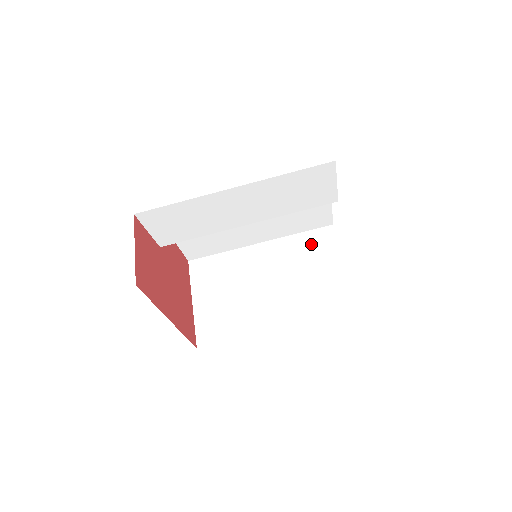
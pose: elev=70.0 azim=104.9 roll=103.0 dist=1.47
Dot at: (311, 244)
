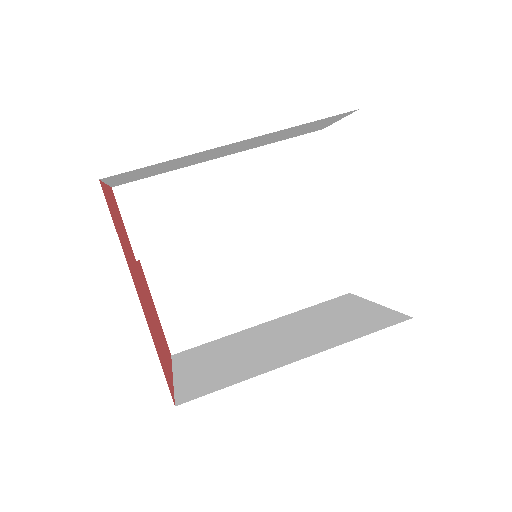
Dot at: (328, 307)
